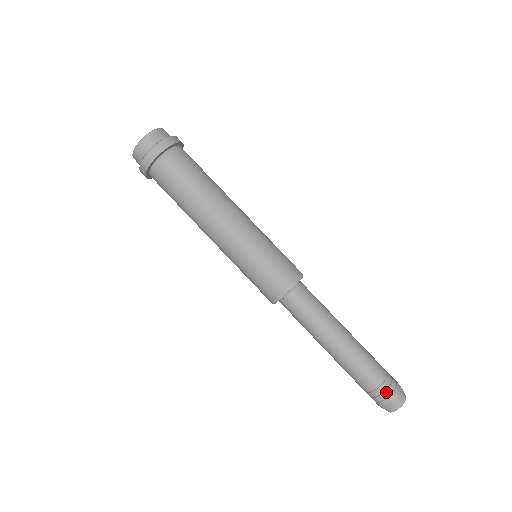
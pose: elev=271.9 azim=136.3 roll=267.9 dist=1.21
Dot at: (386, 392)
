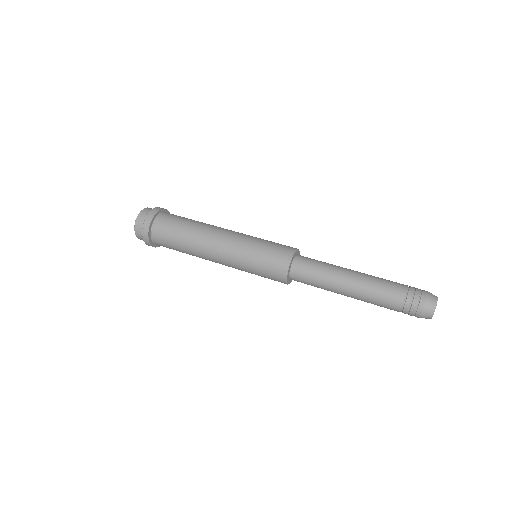
Dot at: (415, 299)
